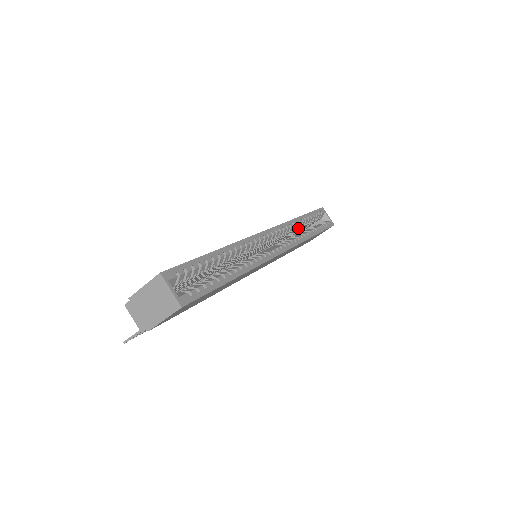
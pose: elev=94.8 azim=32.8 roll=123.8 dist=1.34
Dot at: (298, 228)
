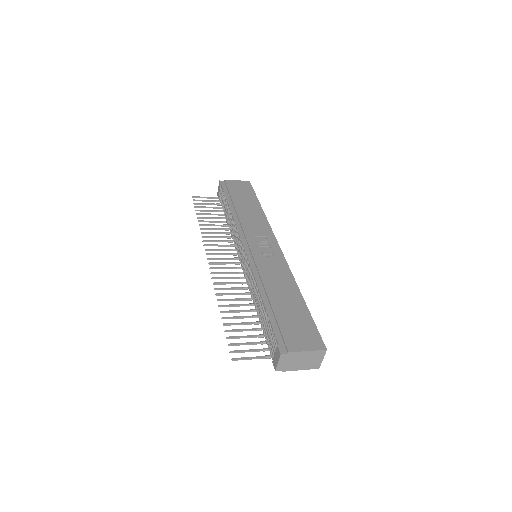
Dot at: occluded
